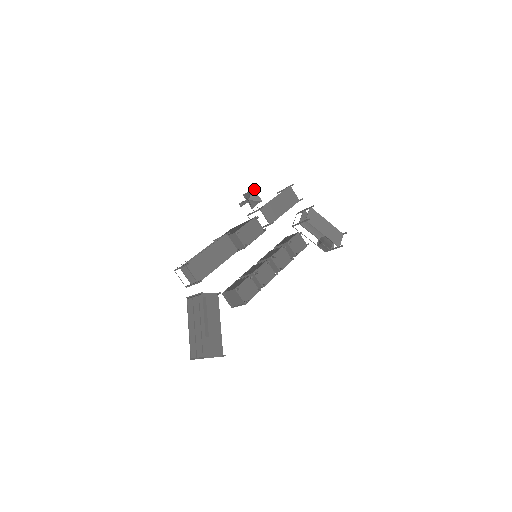
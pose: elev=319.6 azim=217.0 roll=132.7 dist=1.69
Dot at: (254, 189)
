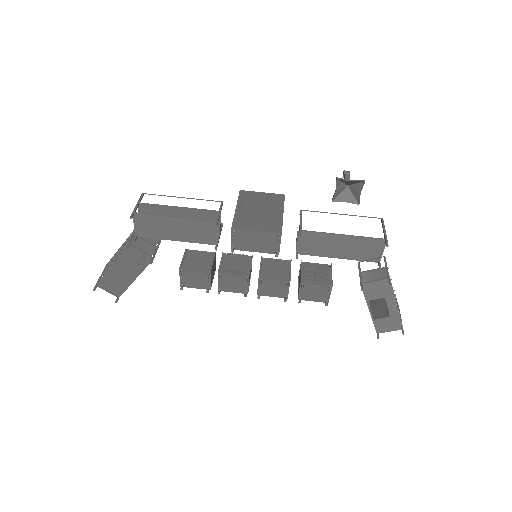
Dot at: occluded
